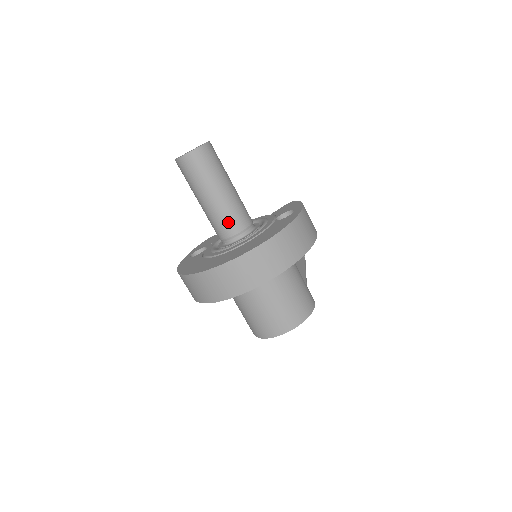
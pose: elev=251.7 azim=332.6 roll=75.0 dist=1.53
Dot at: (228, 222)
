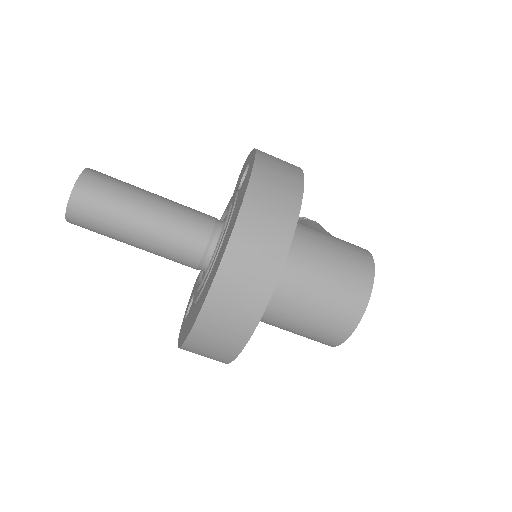
Dot at: (185, 239)
